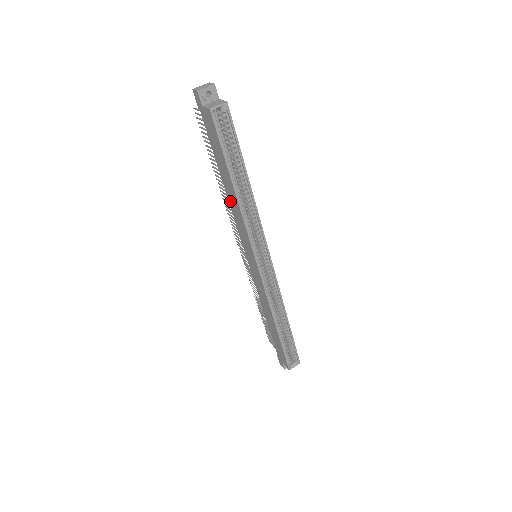
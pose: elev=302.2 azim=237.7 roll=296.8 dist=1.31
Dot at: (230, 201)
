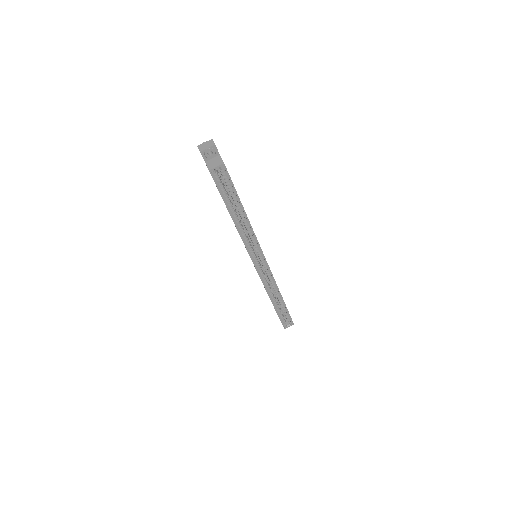
Dot at: occluded
